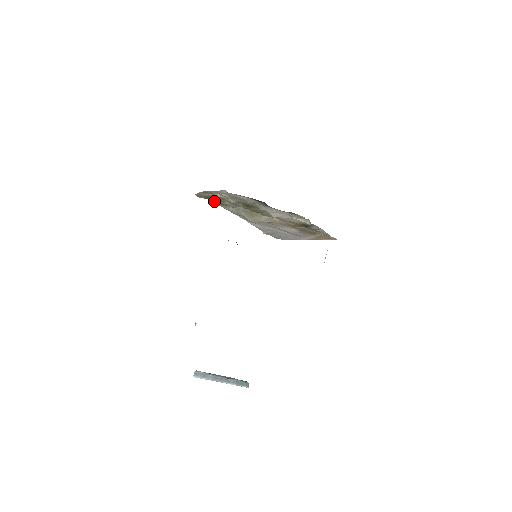
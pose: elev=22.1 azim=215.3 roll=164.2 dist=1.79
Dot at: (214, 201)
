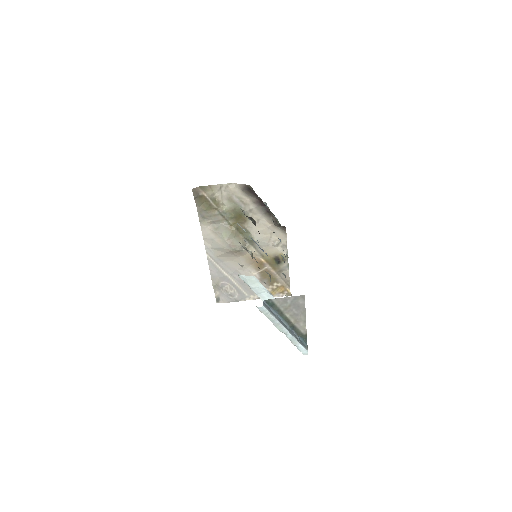
Dot at: (199, 210)
